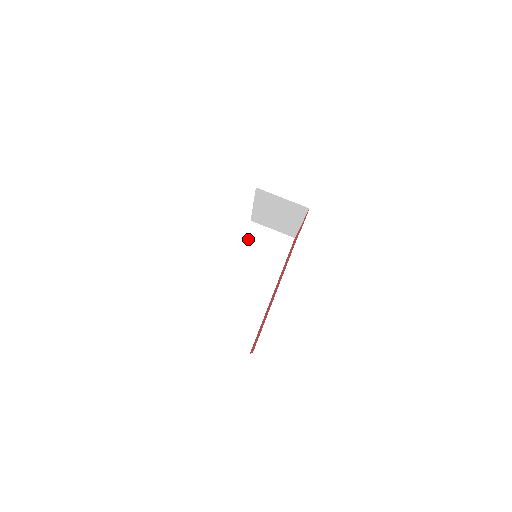
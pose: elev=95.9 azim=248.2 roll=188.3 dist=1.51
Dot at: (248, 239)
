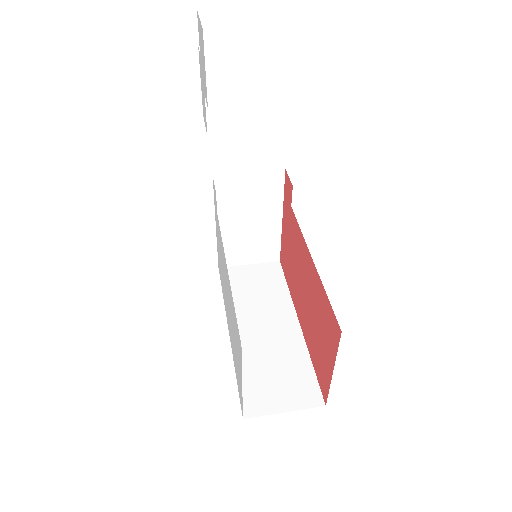
Dot at: occluded
